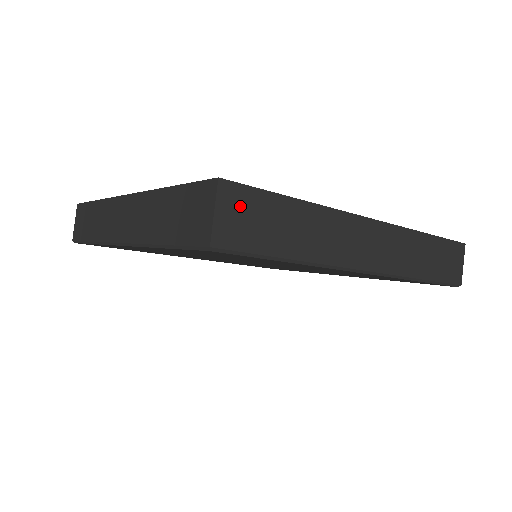
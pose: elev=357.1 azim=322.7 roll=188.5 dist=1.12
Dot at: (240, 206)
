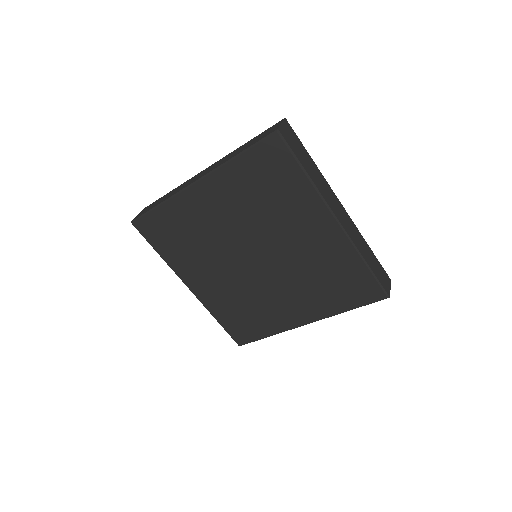
Dot at: (291, 133)
